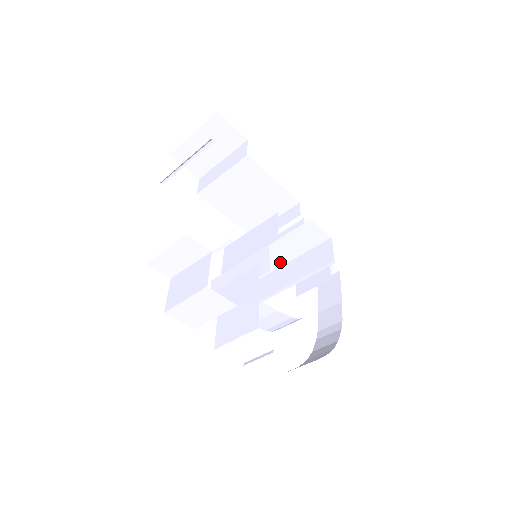
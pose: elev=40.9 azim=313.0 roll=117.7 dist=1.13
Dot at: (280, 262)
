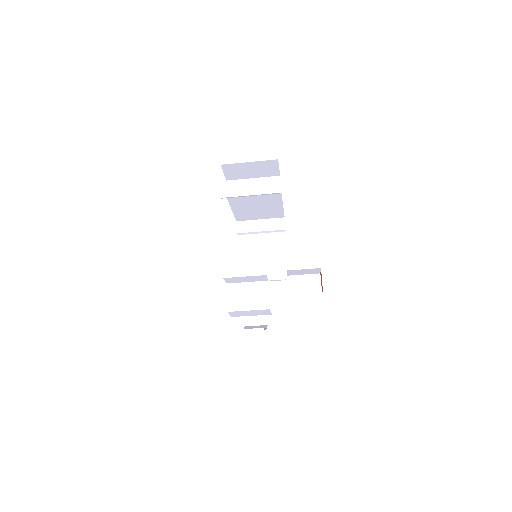
Dot at: occluded
